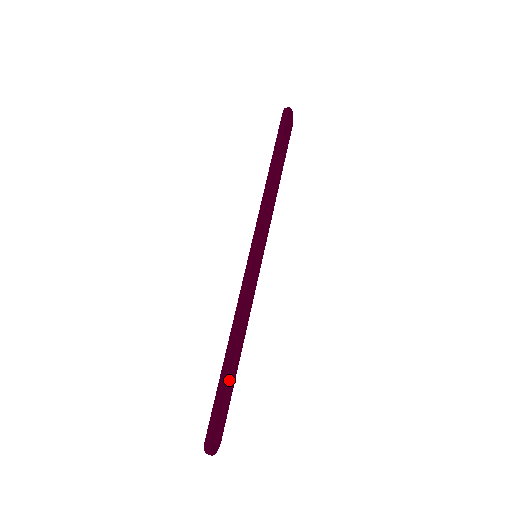
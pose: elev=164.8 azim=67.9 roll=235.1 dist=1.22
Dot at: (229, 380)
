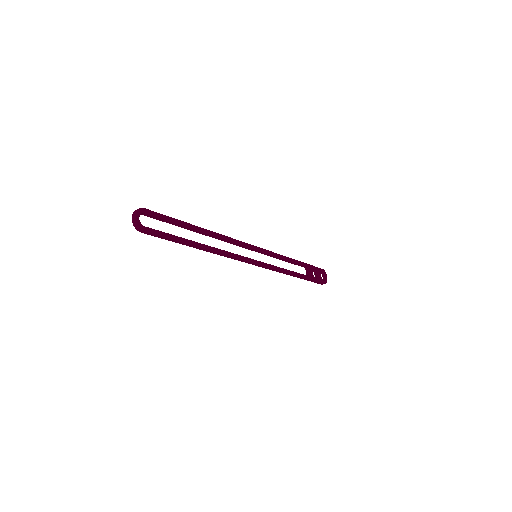
Dot at: (184, 239)
